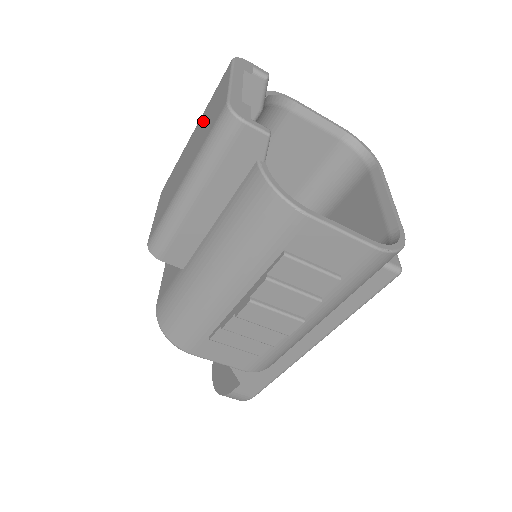
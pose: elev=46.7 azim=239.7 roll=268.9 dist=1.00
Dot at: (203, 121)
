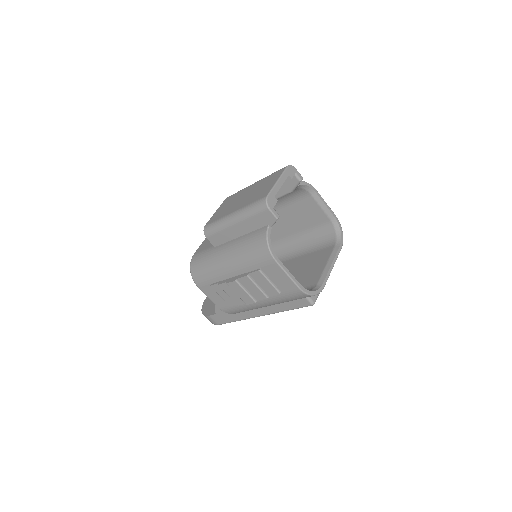
Dot at: (259, 186)
